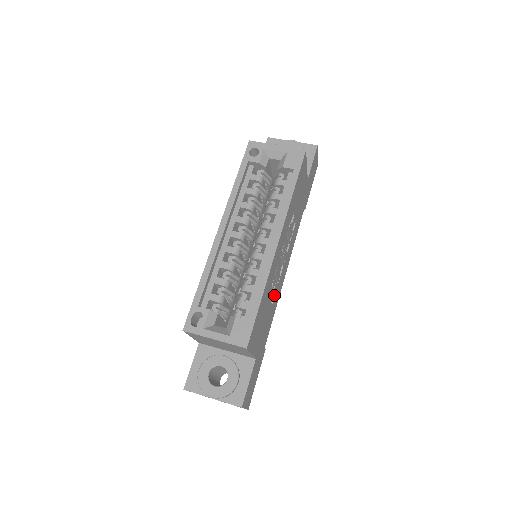
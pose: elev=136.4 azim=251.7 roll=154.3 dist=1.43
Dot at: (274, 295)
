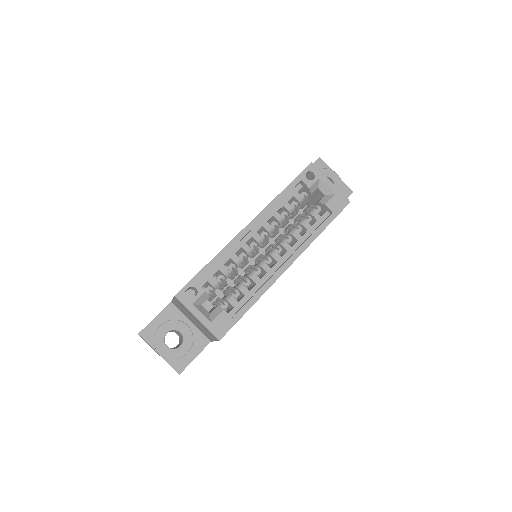
Dot at: occluded
